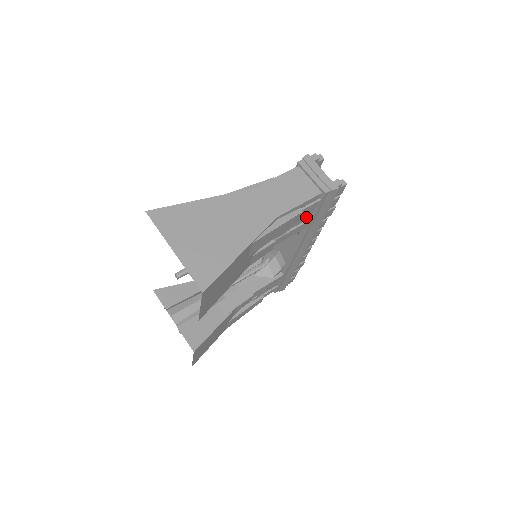
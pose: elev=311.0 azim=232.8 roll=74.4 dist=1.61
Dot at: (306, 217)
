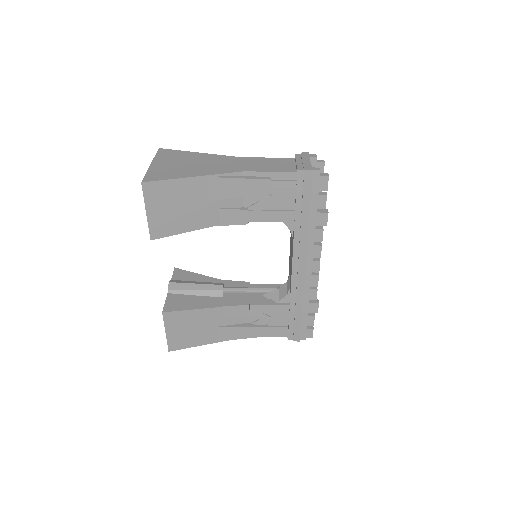
Dot at: (288, 204)
